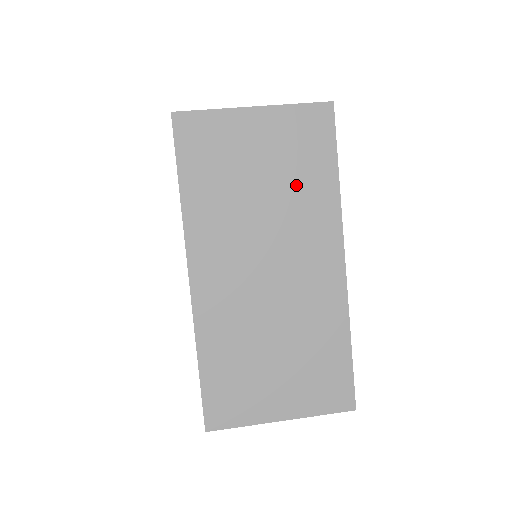
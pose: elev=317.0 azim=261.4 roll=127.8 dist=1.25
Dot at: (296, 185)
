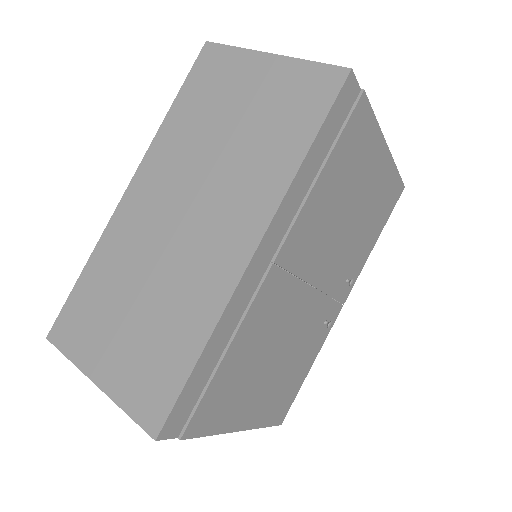
Dot at: (260, 144)
